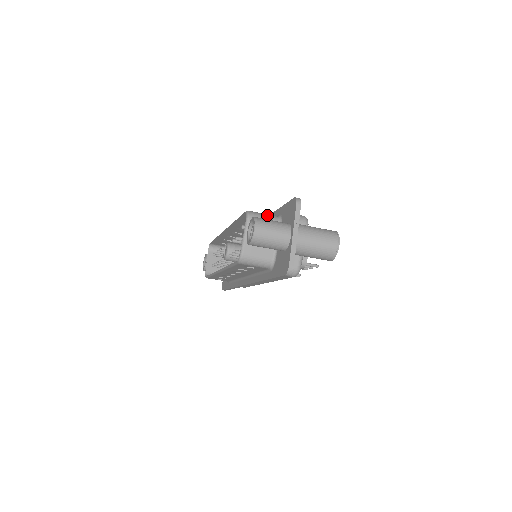
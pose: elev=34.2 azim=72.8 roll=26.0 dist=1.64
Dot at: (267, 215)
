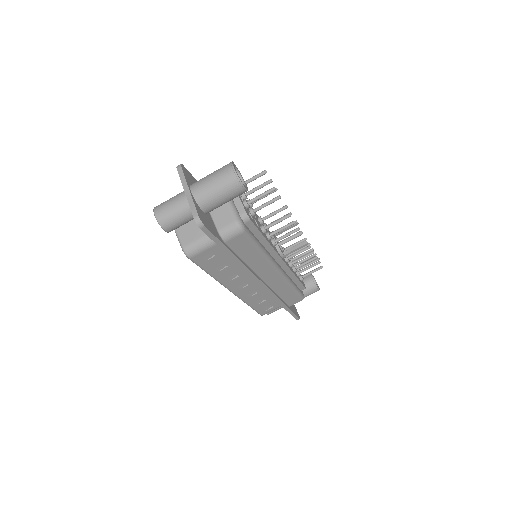
Dot at: occluded
